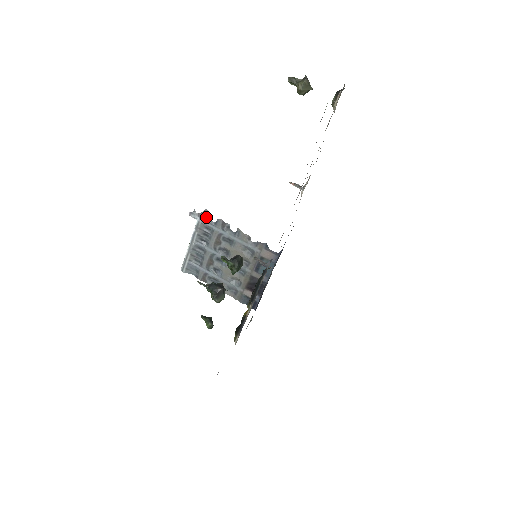
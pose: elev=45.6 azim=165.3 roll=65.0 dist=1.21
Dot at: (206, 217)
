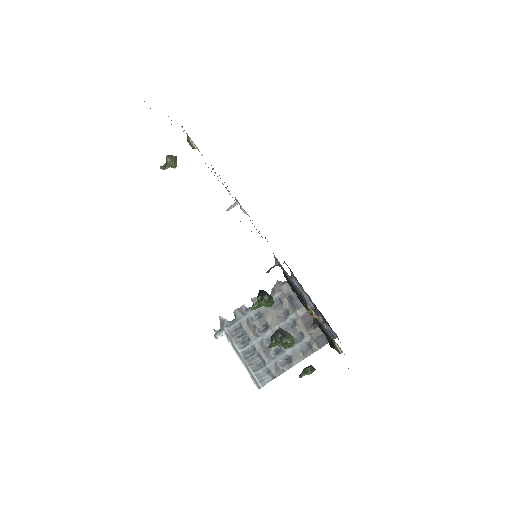
Dot at: (226, 323)
